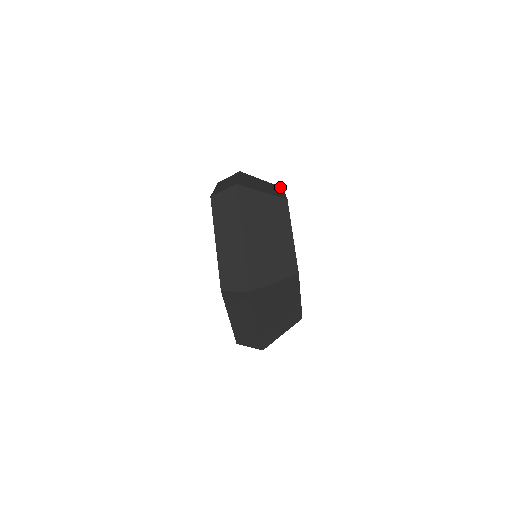
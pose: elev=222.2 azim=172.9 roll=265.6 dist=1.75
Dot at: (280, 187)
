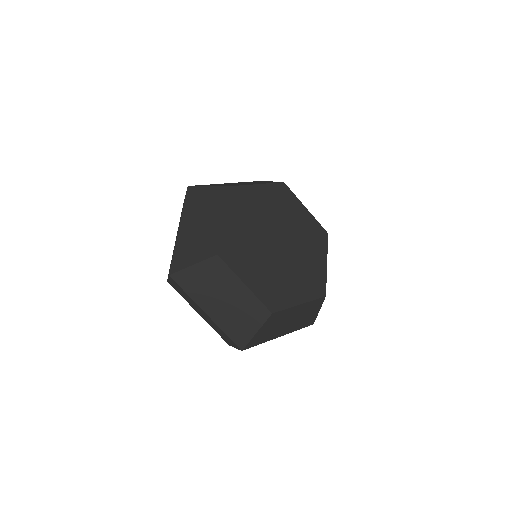
Dot at: (224, 191)
